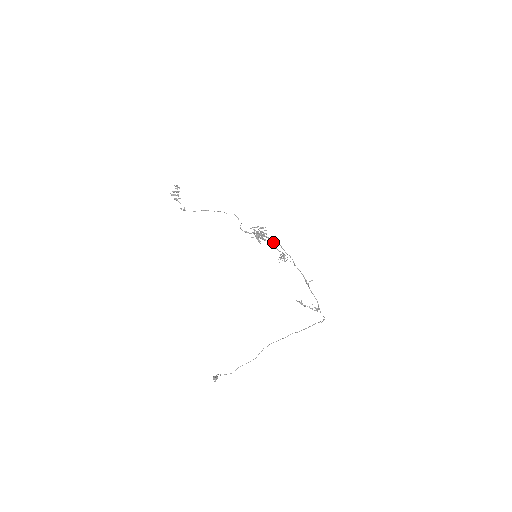
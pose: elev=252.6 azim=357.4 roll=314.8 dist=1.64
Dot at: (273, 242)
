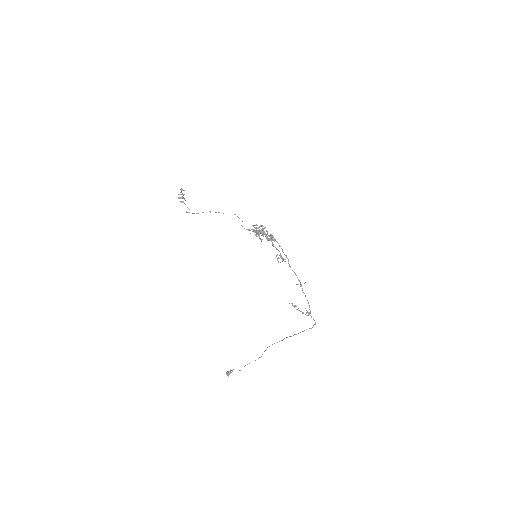
Dot at: (273, 240)
